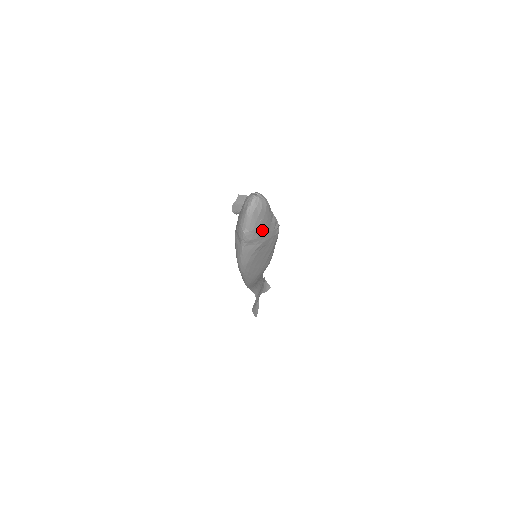
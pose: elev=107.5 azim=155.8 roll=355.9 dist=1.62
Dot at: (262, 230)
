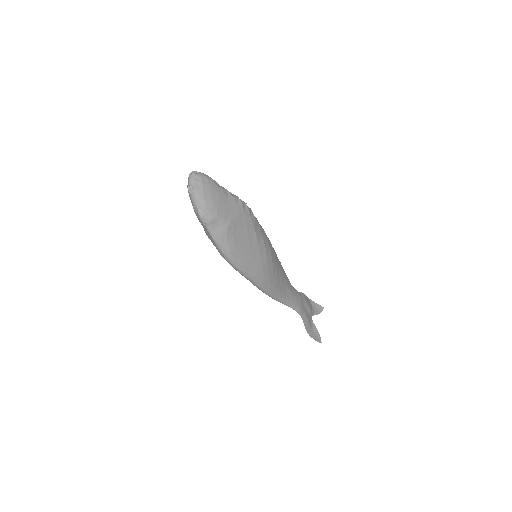
Dot at: (219, 206)
